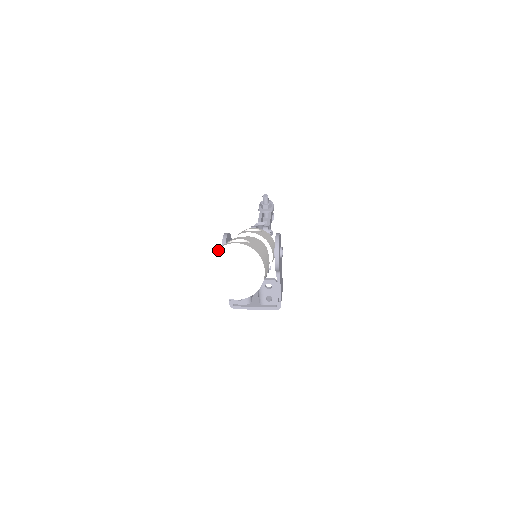
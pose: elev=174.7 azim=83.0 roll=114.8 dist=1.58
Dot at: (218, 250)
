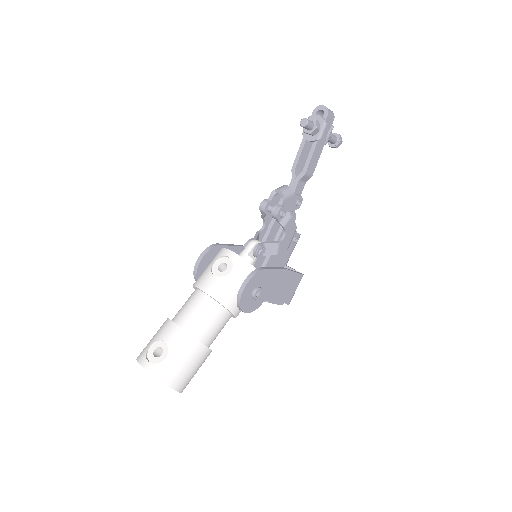
Dot at: (137, 360)
